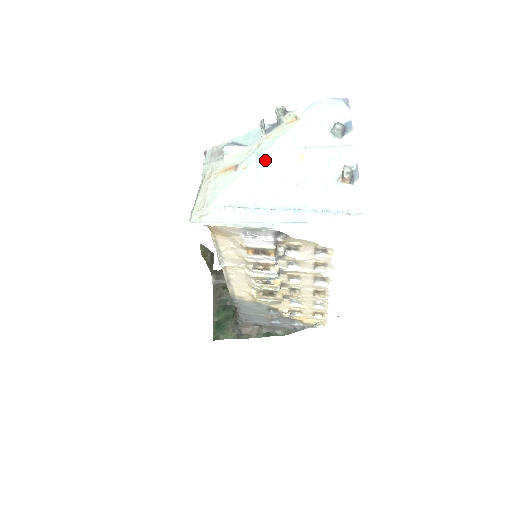
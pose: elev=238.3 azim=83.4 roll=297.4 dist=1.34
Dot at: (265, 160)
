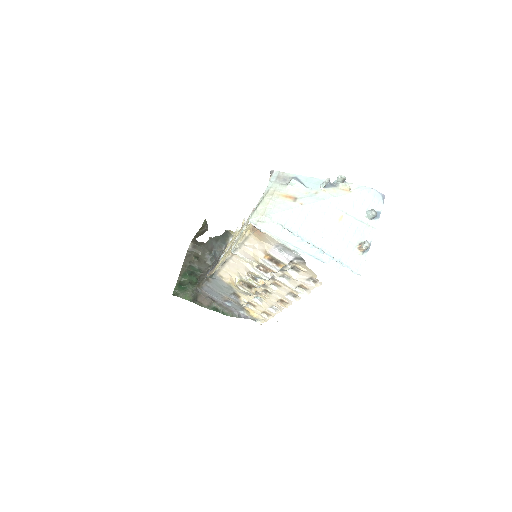
Dot at: (318, 206)
